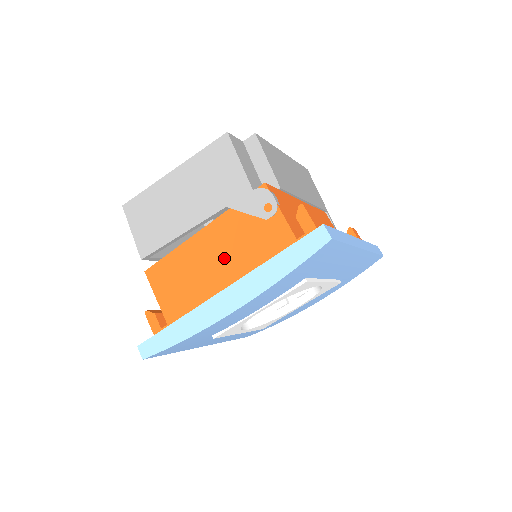
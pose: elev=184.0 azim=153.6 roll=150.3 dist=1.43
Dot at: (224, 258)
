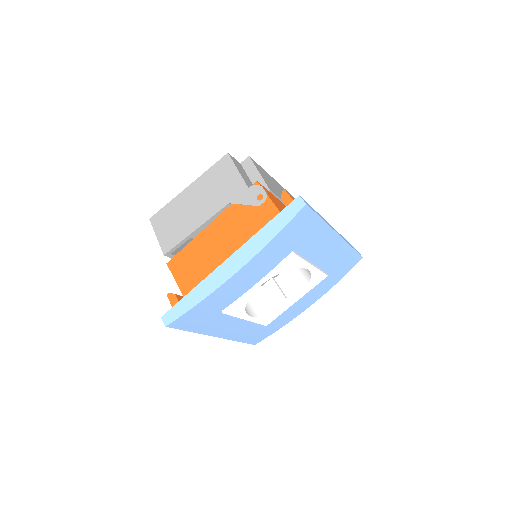
Dot at: (229, 240)
